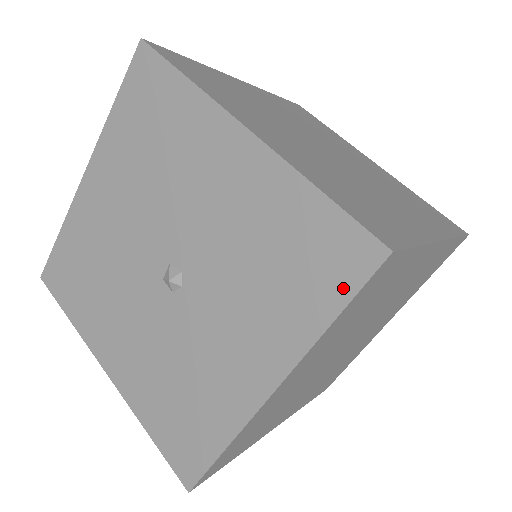
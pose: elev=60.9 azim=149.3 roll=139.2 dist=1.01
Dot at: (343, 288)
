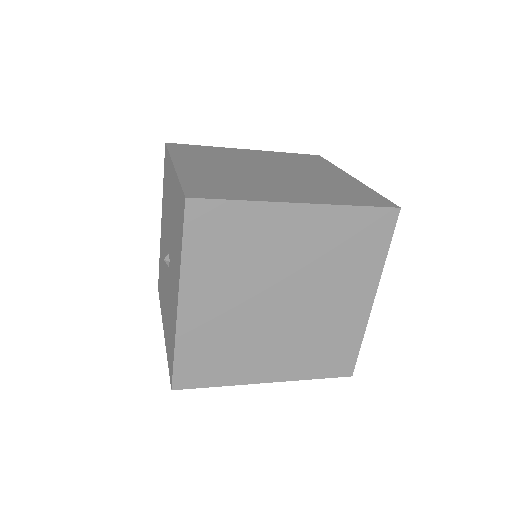
Dot at: (182, 227)
